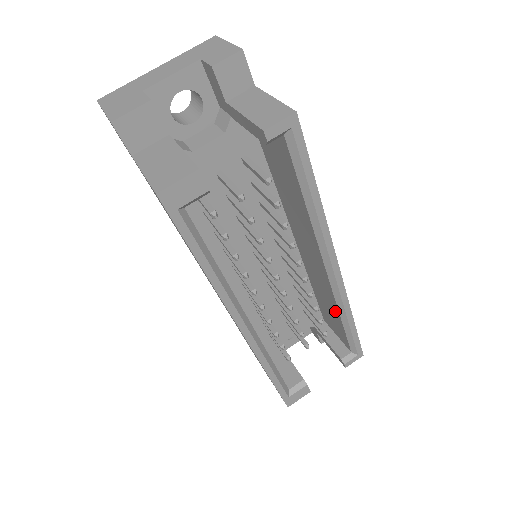
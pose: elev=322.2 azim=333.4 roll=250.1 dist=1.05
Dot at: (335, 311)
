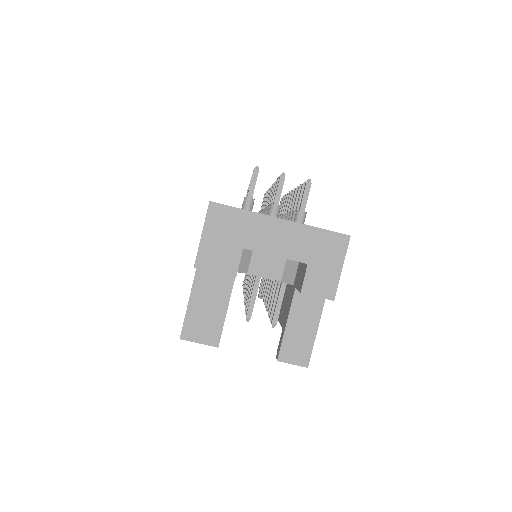
Dot at: occluded
